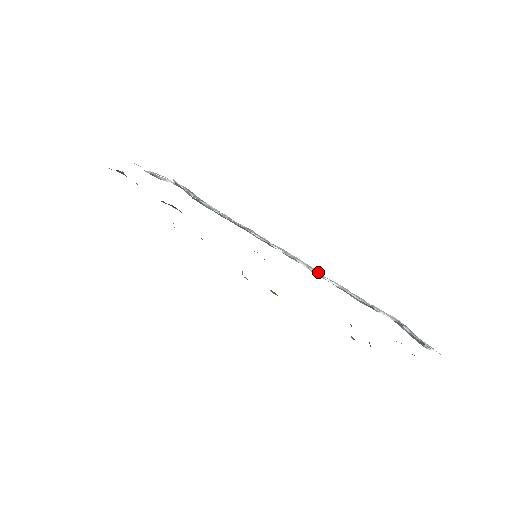
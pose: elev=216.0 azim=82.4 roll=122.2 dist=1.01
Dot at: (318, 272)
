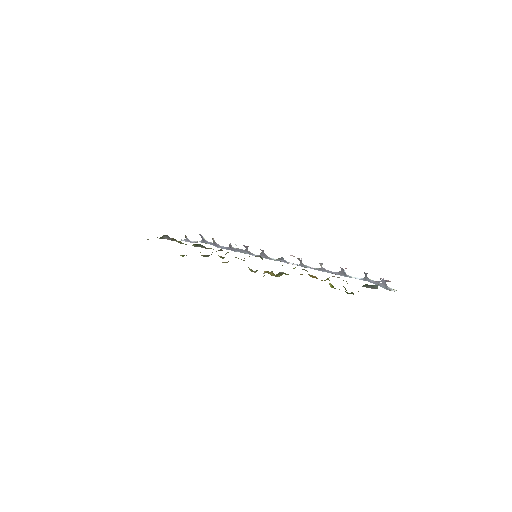
Dot at: (303, 266)
